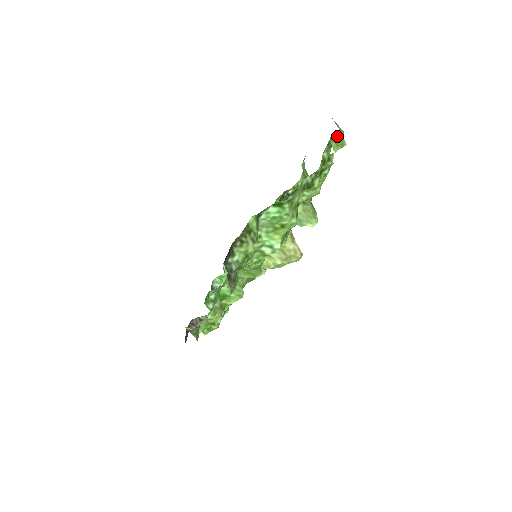
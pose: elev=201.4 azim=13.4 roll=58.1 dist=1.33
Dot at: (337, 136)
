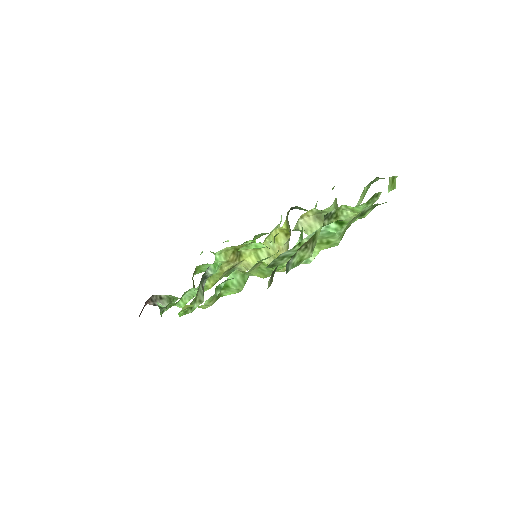
Dot at: (394, 178)
